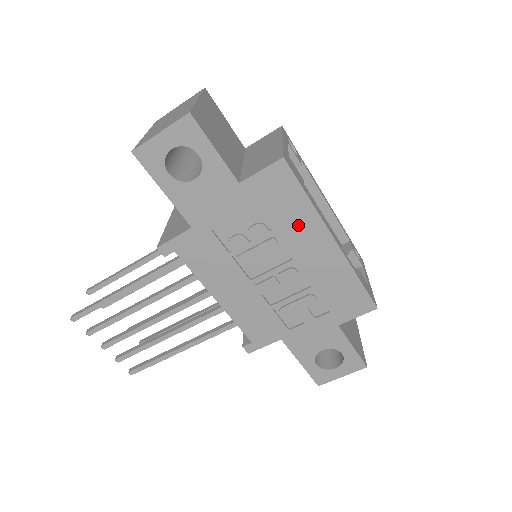
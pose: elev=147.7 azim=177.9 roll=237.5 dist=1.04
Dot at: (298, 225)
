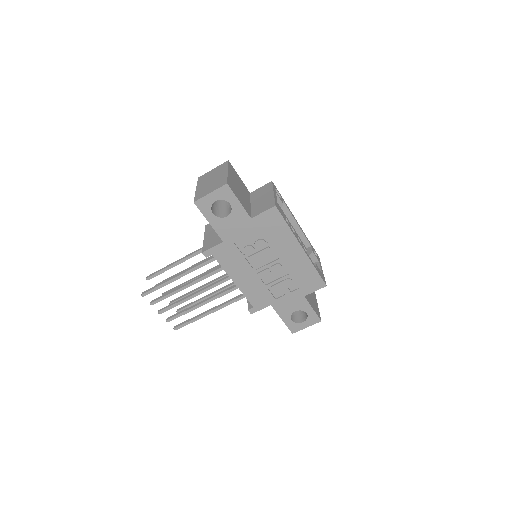
Dot at: (282, 240)
